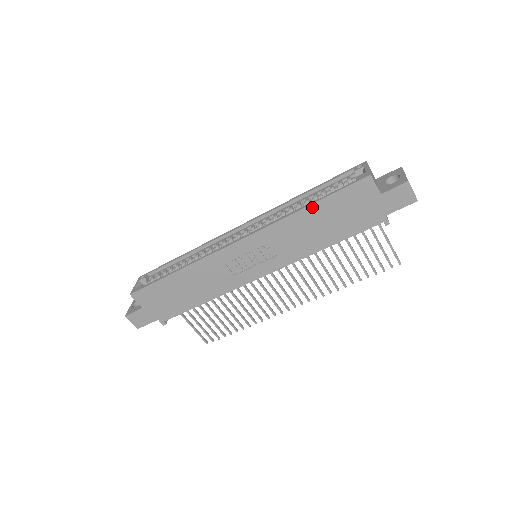
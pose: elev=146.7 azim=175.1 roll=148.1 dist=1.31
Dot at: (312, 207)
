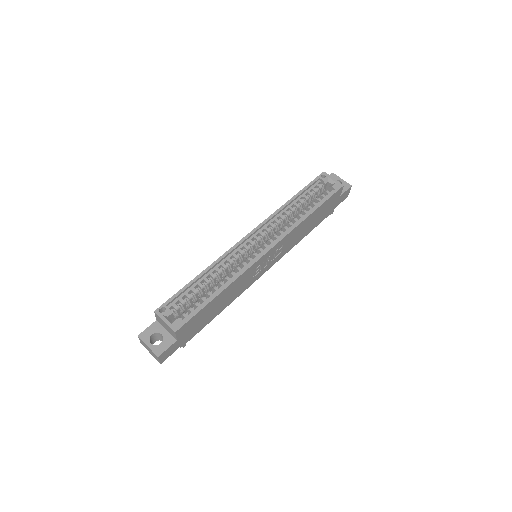
Dot at: (314, 212)
